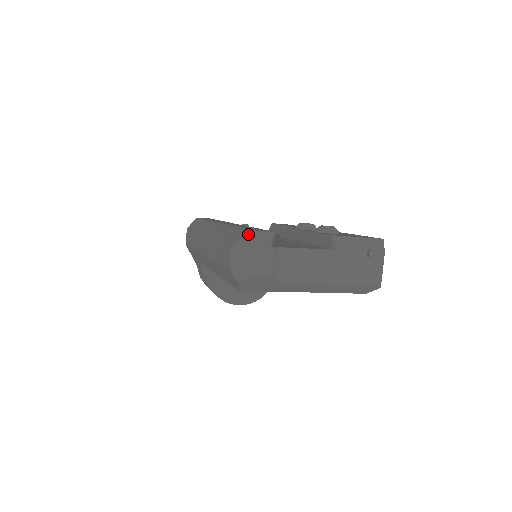
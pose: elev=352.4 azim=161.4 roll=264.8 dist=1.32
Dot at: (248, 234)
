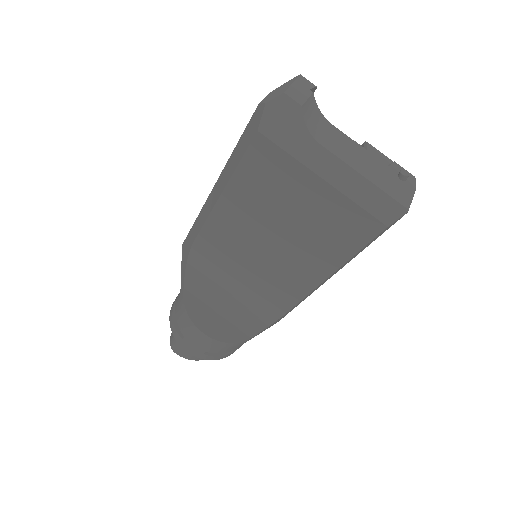
Dot at: (292, 79)
